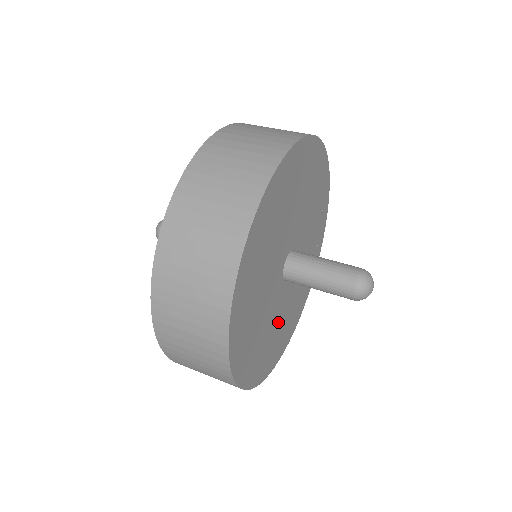
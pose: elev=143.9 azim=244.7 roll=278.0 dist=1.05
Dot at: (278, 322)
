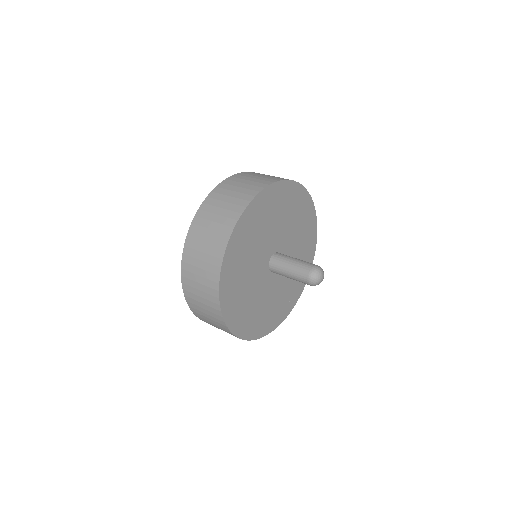
Dot at: (285, 285)
